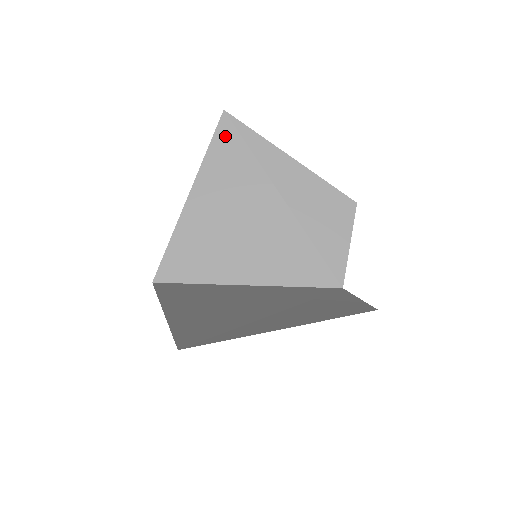
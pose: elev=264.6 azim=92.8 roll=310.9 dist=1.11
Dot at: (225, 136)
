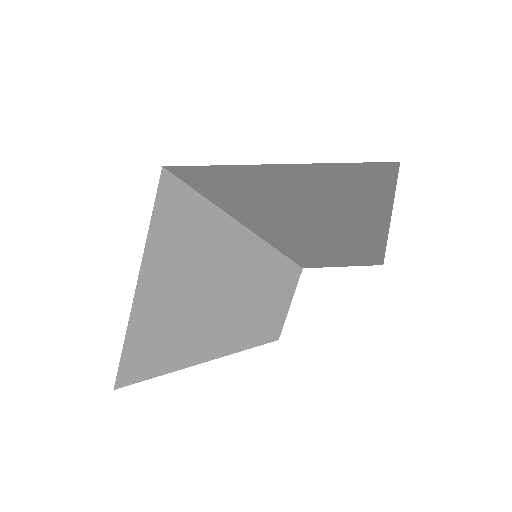
Dot at: (363, 174)
